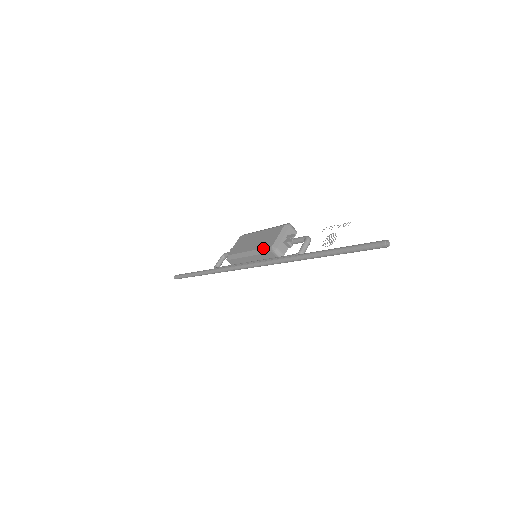
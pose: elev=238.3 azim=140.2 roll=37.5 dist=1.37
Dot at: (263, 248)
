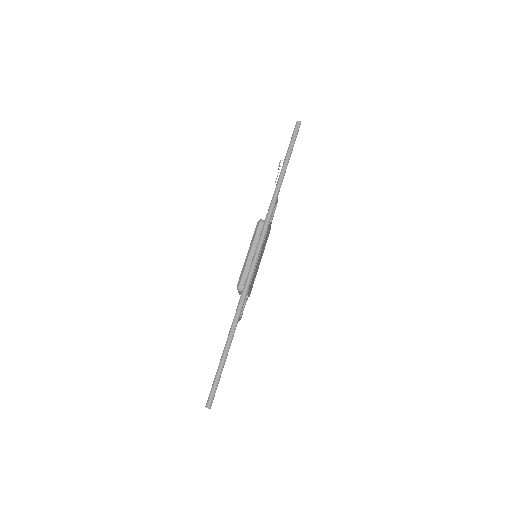
Dot at: occluded
